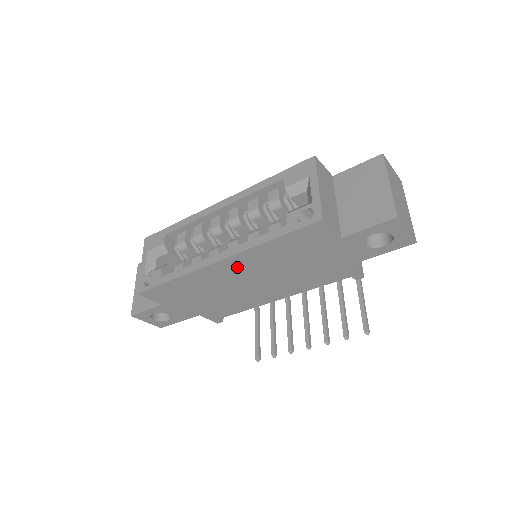
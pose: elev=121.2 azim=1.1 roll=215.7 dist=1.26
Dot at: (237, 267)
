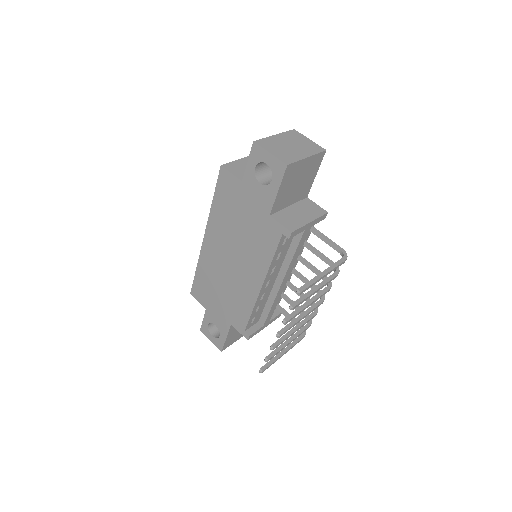
Dot at: (215, 242)
